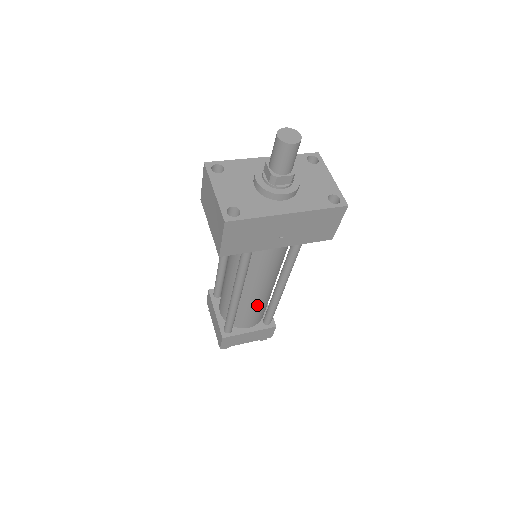
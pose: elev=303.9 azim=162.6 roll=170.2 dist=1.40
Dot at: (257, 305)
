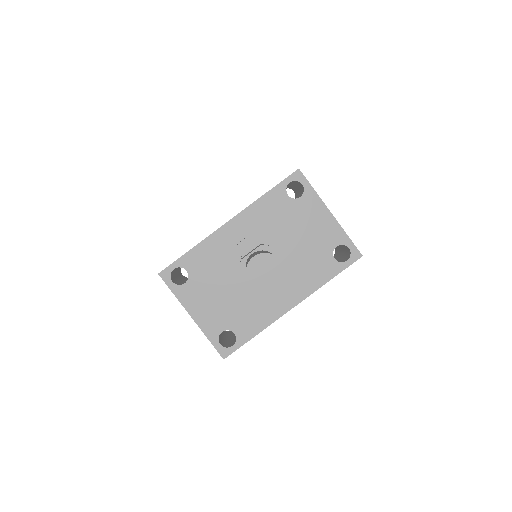
Dot at: occluded
